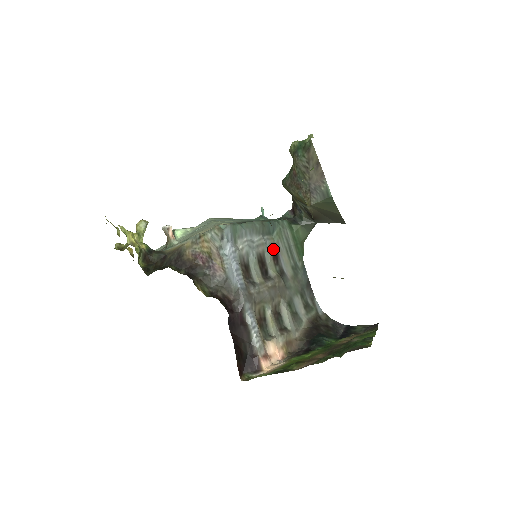
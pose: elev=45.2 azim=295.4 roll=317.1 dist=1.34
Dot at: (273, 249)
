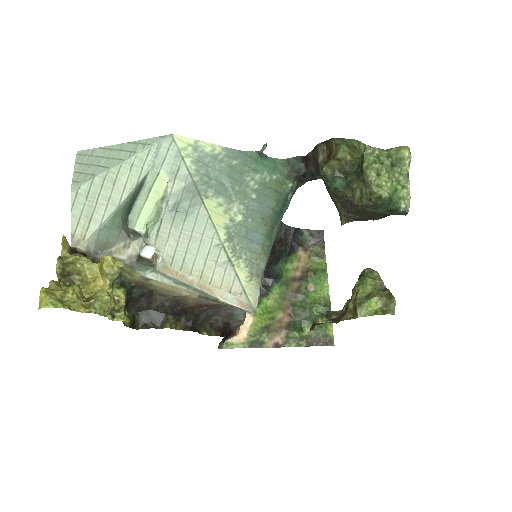
Dot at: occluded
